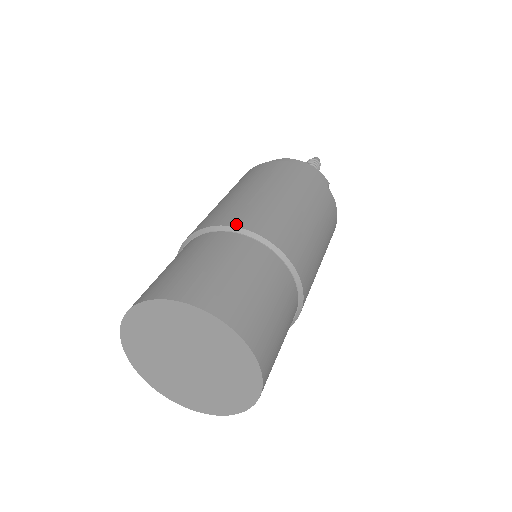
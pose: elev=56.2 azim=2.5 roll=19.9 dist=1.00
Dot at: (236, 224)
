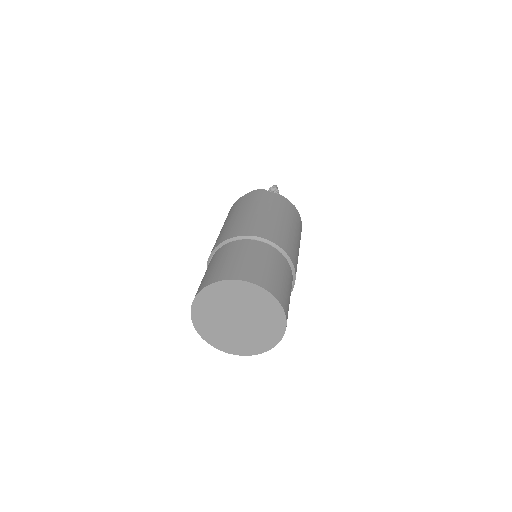
Dot at: (211, 252)
